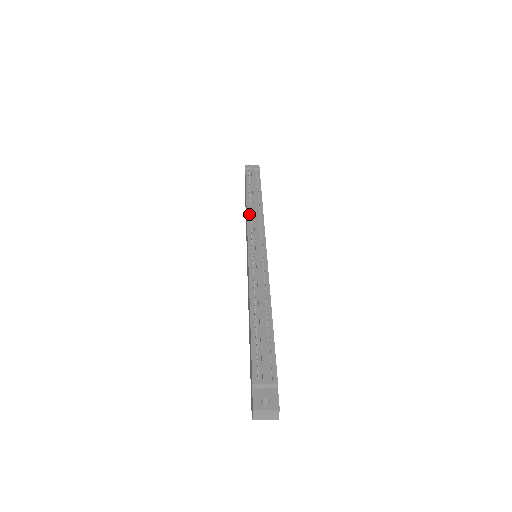
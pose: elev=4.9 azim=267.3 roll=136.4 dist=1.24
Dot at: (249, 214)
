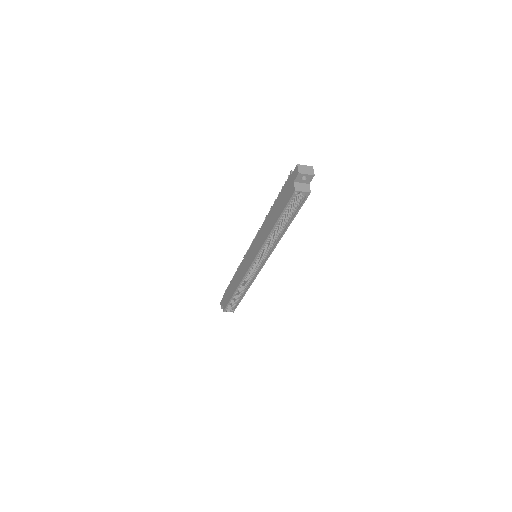
Dot at: occluded
